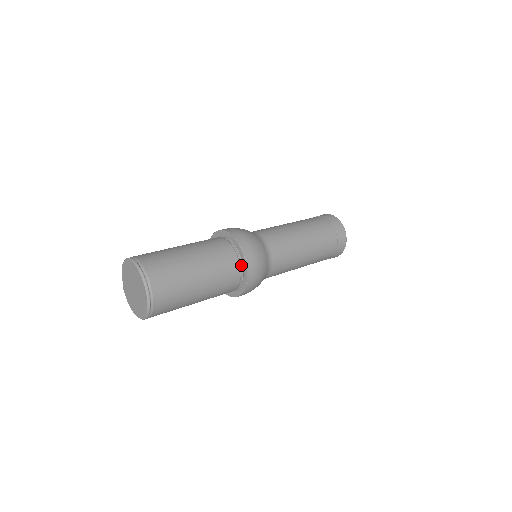
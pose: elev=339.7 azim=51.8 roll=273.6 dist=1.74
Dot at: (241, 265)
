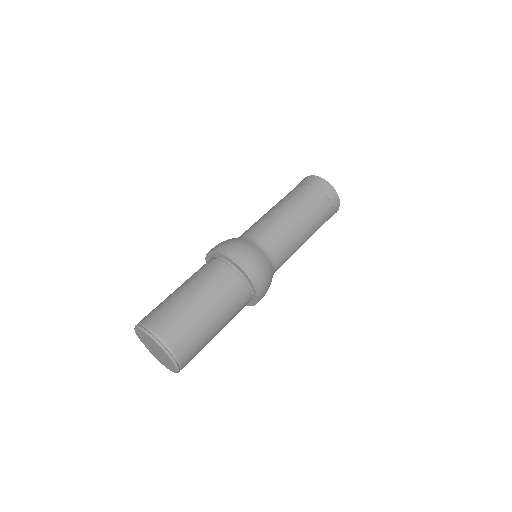
Dot at: (239, 273)
